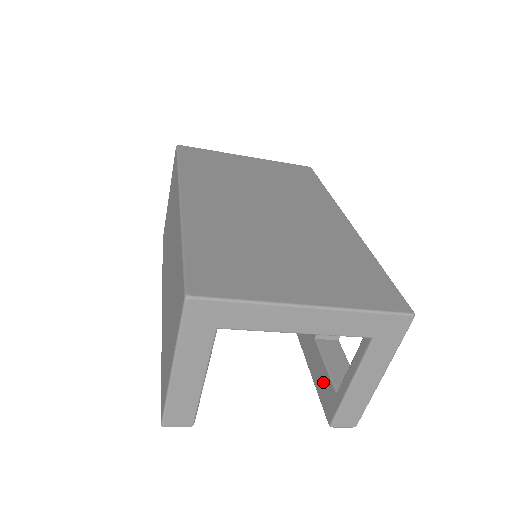
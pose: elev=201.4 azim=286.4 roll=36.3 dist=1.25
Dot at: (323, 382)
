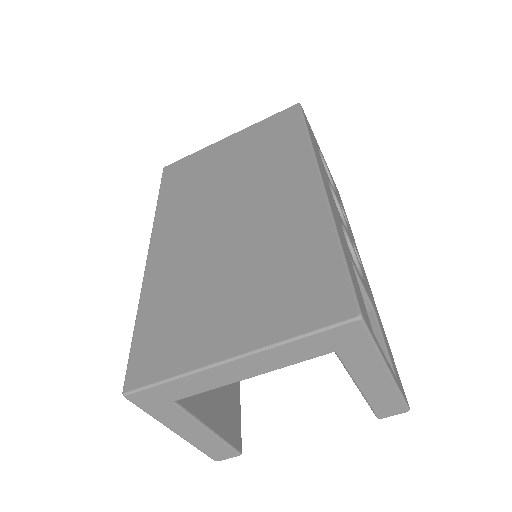
Dot at: occluded
